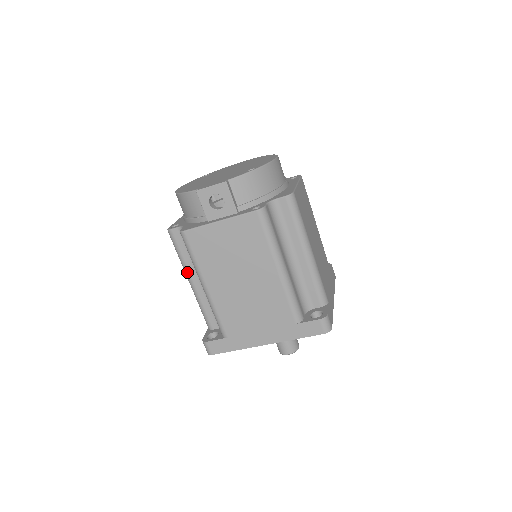
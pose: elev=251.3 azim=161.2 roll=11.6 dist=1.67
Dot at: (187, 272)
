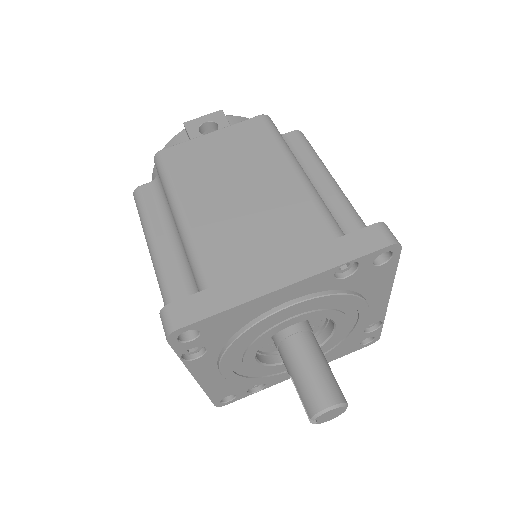
Dot at: (151, 235)
